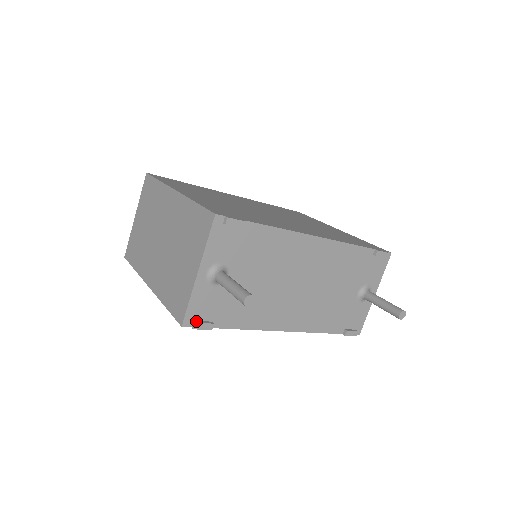
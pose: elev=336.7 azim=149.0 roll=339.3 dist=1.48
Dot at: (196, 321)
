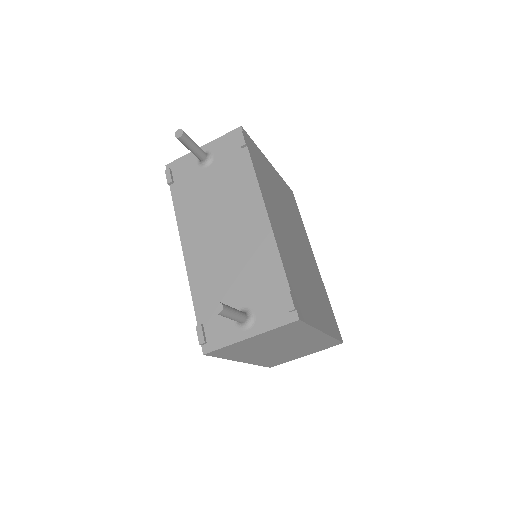
Dot at: (171, 170)
